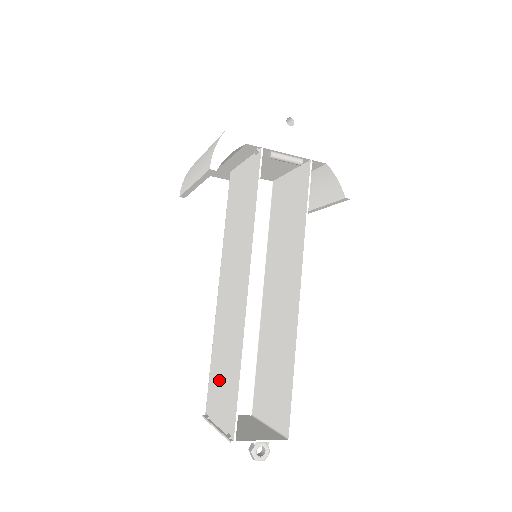
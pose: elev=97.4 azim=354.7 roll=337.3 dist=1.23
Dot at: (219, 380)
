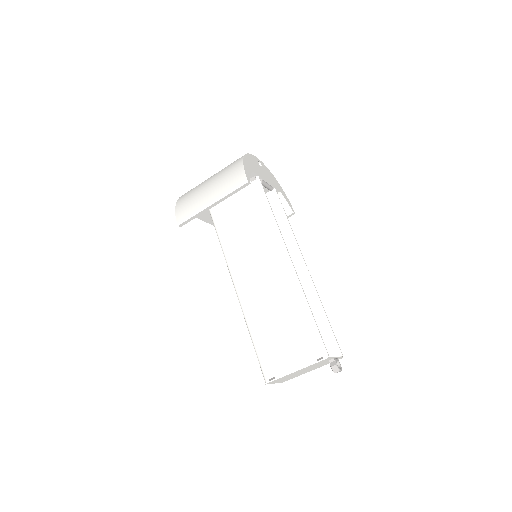
Dot at: (278, 340)
